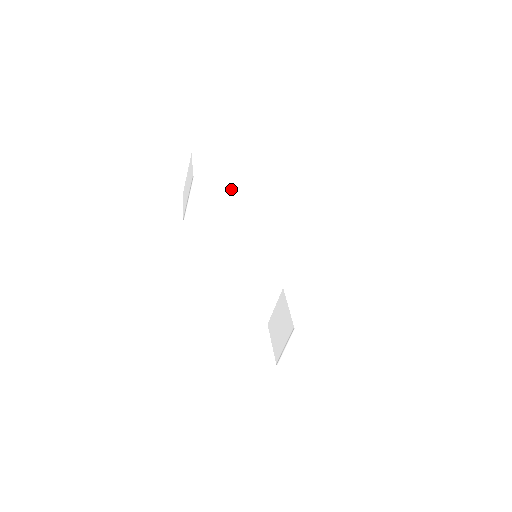
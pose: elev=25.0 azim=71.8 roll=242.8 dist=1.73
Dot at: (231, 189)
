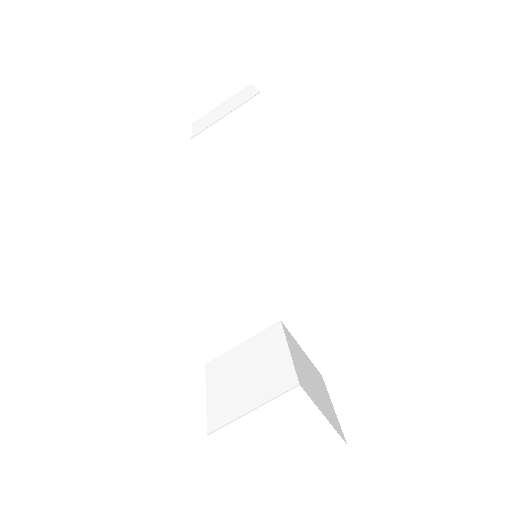
Dot at: (283, 152)
